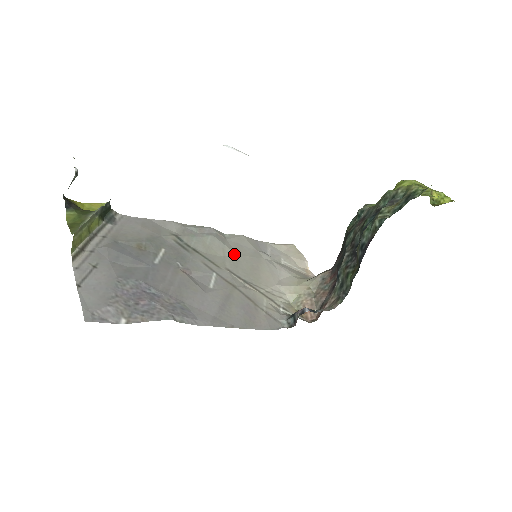
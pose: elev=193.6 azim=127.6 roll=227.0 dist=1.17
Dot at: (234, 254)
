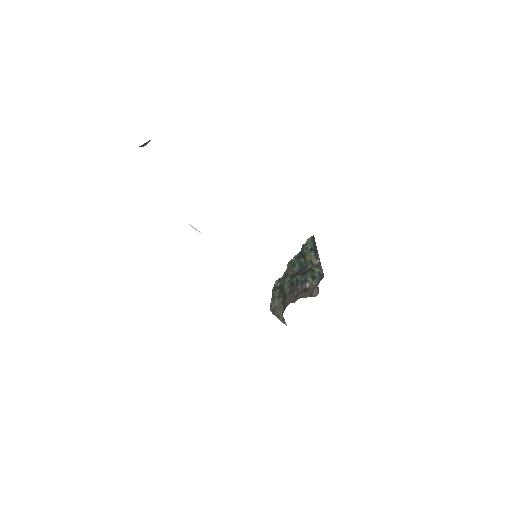
Dot at: occluded
